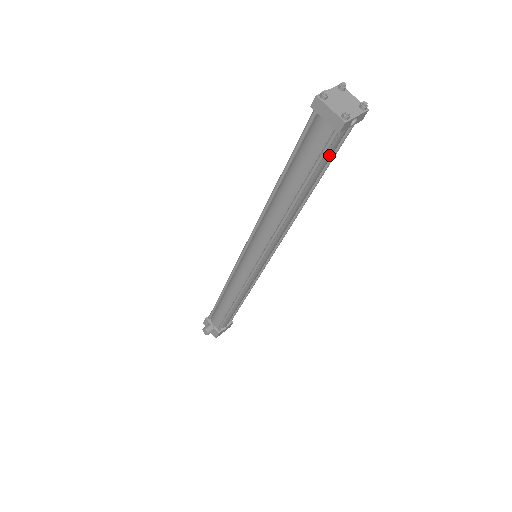
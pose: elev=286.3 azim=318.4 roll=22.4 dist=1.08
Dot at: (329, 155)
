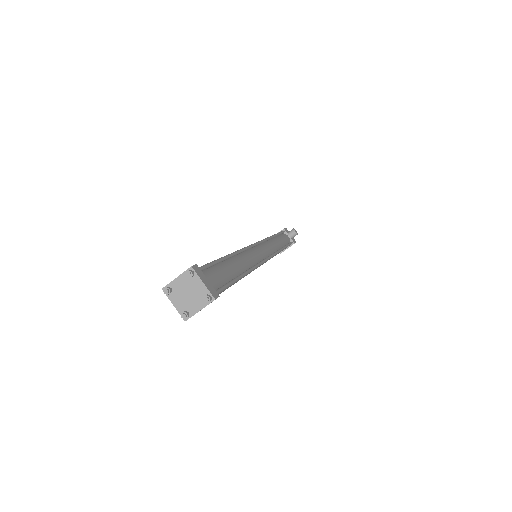
Dot at: occluded
